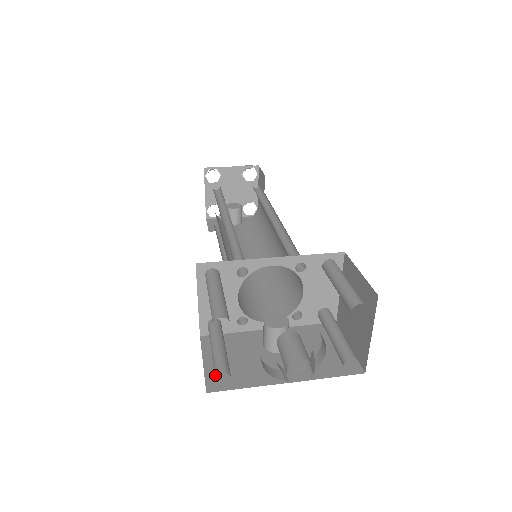
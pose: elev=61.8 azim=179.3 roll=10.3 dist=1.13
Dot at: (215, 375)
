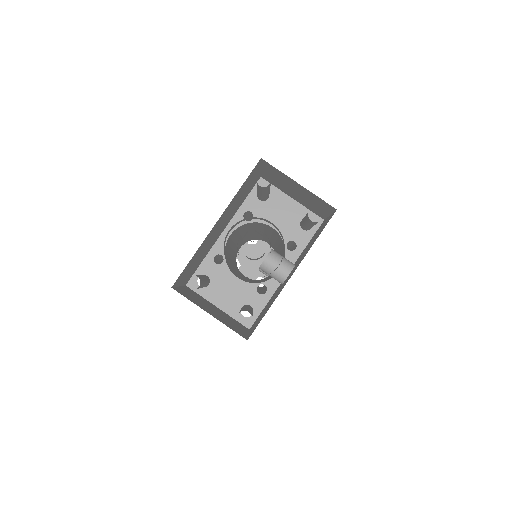
Dot at: occluded
